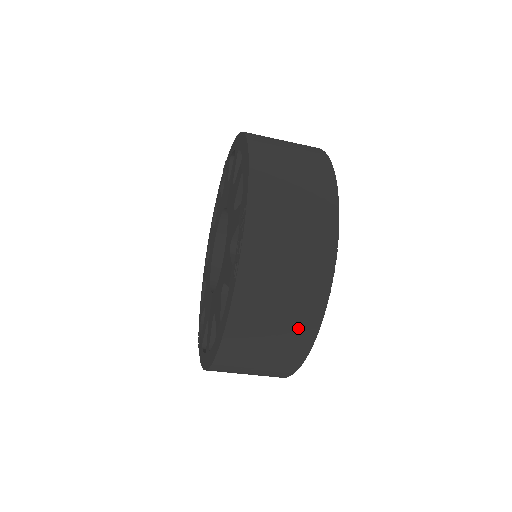
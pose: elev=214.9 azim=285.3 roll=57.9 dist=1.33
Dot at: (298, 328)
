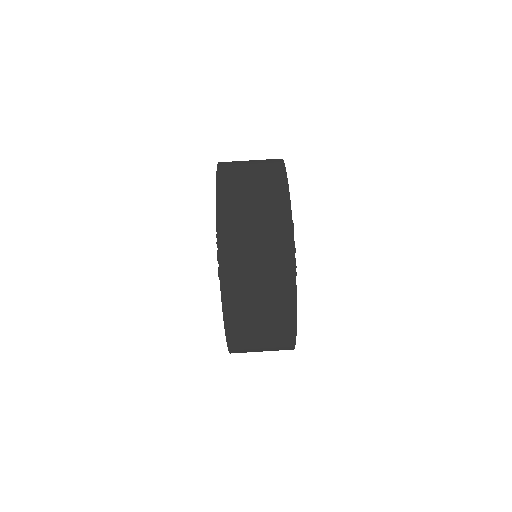
Dot at: (279, 308)
